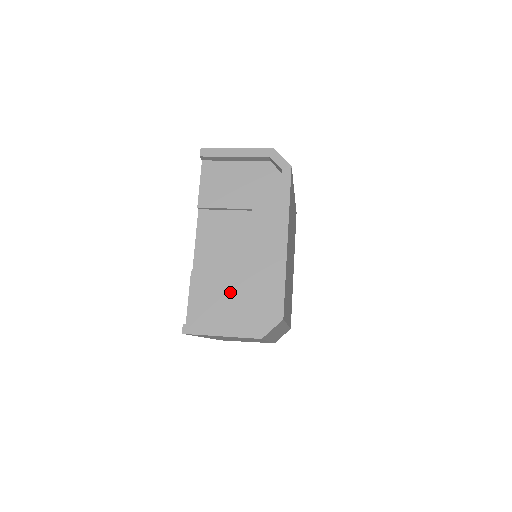
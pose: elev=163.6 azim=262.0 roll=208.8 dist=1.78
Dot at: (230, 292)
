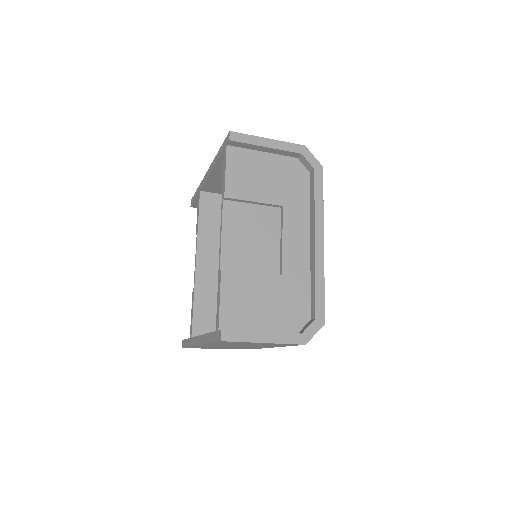
Dot at: (265, 294)
